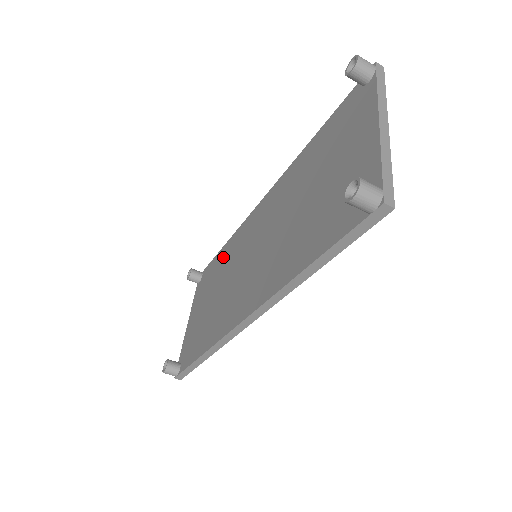
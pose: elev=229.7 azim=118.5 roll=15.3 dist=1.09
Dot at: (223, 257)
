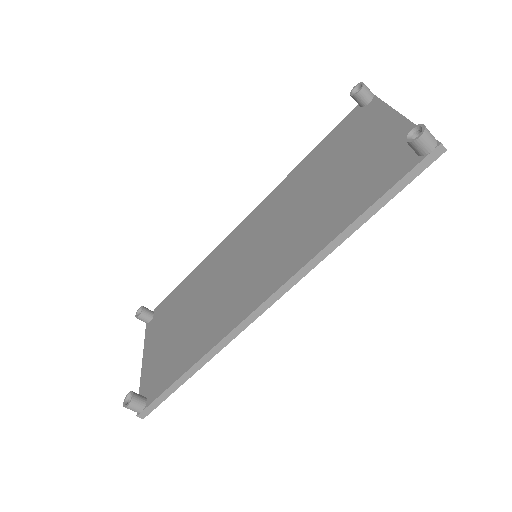
Dot at: (193, 281)
